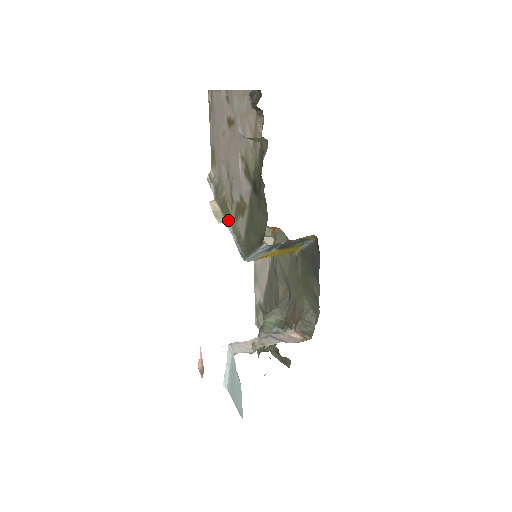
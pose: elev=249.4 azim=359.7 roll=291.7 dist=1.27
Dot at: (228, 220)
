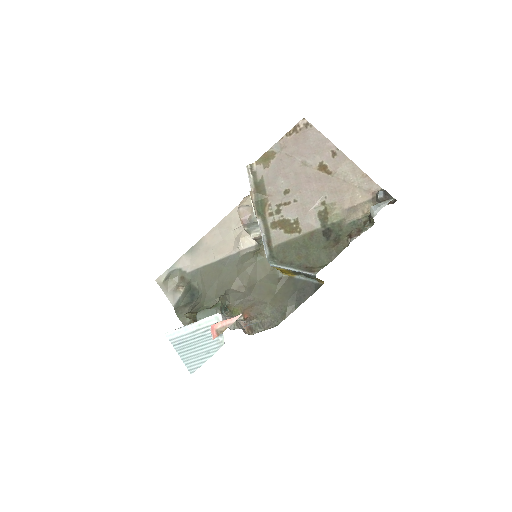
Dot at: (262, 220)
